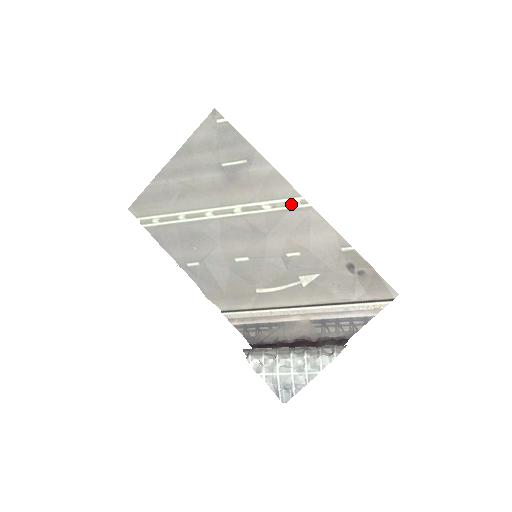
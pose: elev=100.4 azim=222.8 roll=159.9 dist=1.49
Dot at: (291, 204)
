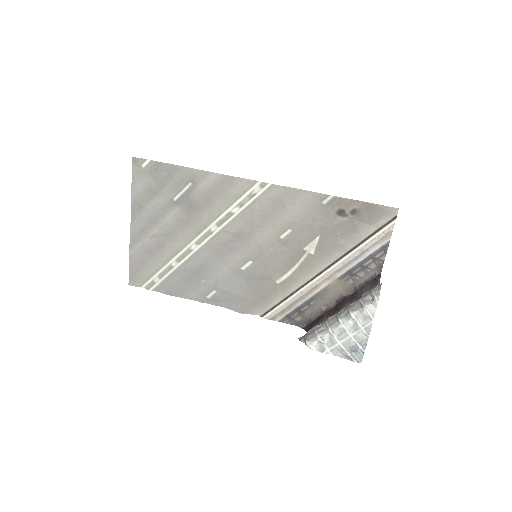
Dot at: (254, 194)
